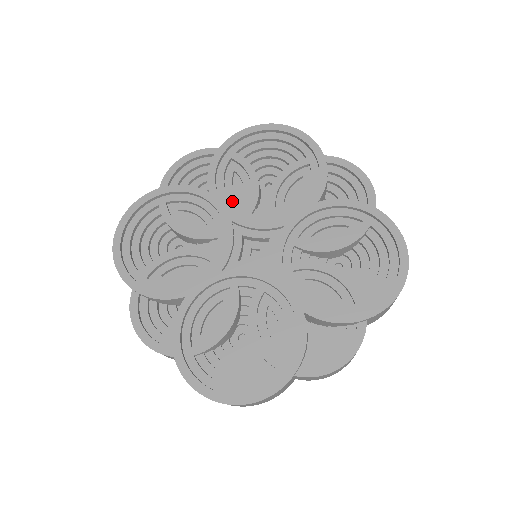
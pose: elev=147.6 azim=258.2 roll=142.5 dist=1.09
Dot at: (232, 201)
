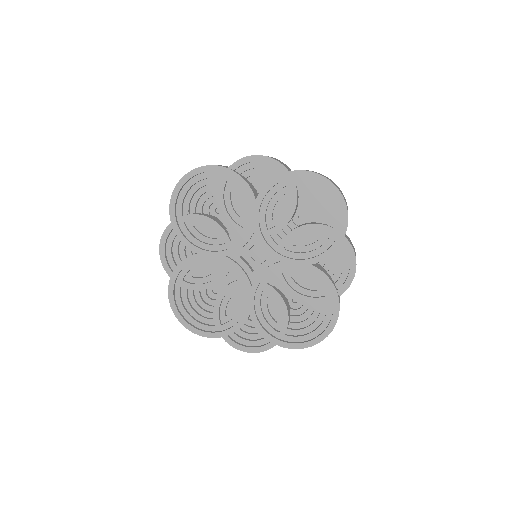
Dot at: (267, 215)
